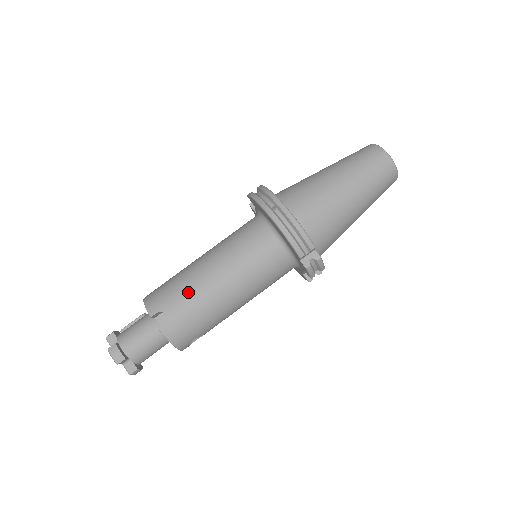
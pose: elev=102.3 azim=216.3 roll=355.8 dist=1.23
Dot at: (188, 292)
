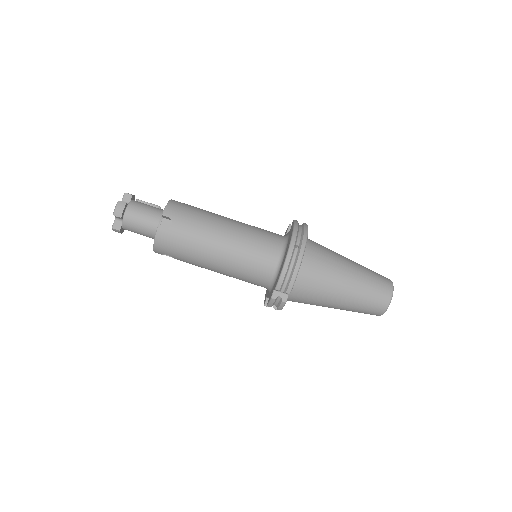
Dot at: (197, 228)
